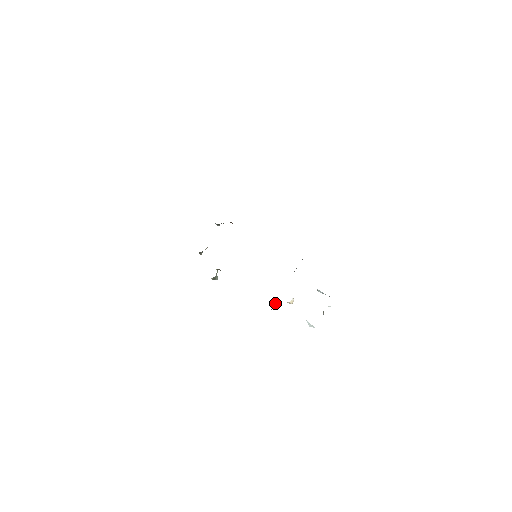
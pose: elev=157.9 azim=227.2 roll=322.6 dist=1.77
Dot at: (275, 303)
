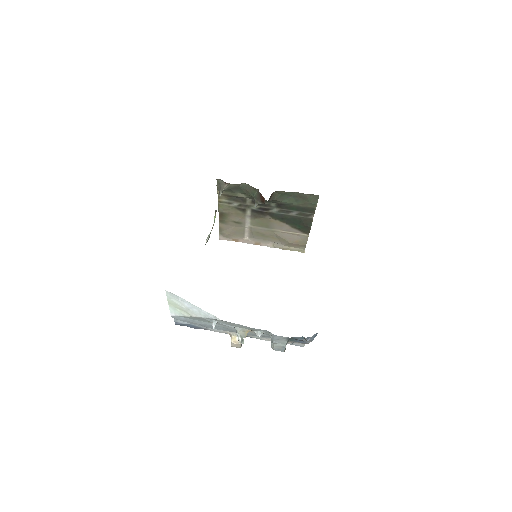
Dot at: occluded
